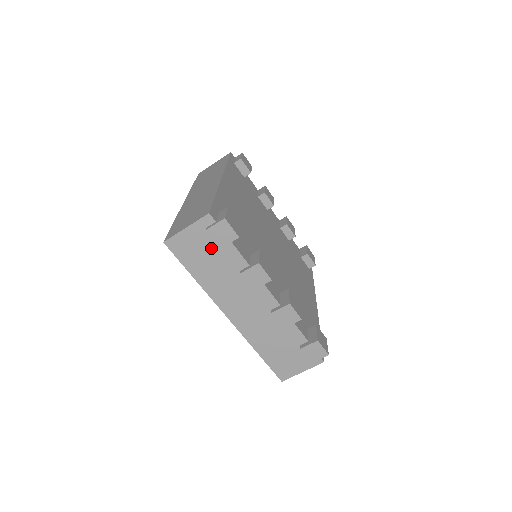
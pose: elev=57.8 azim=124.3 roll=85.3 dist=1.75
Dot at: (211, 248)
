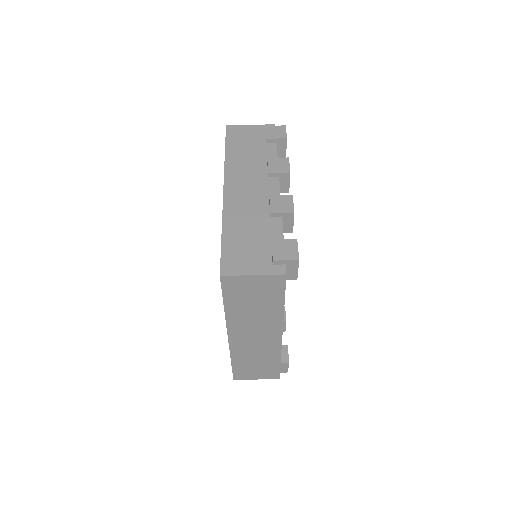
Dot at: (258, 141)
